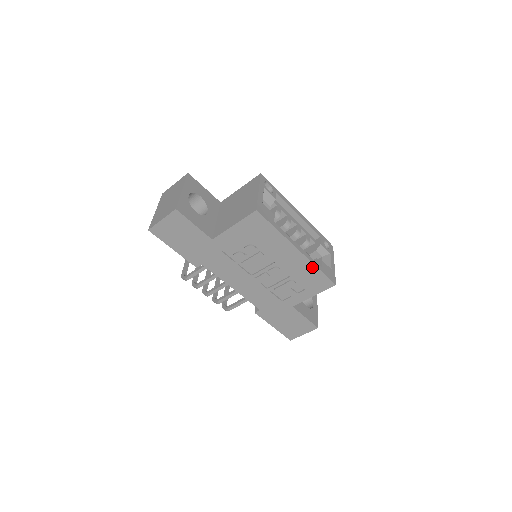
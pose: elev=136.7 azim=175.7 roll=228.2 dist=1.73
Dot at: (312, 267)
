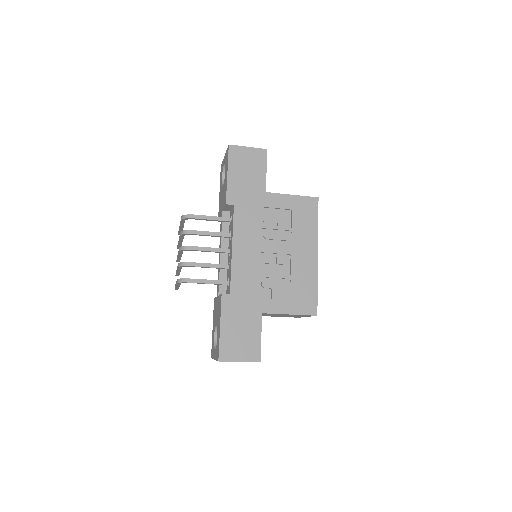
Dot at: (314, 280)
